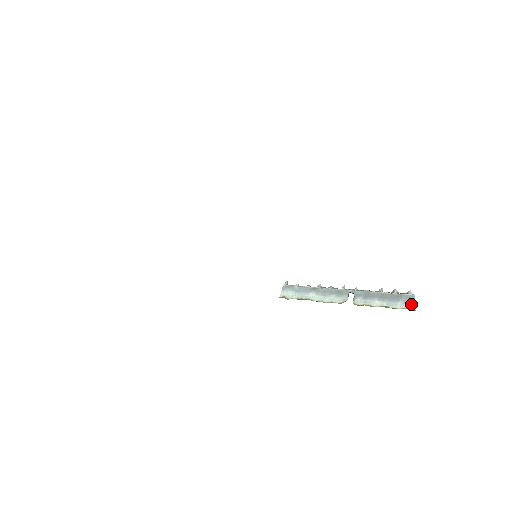
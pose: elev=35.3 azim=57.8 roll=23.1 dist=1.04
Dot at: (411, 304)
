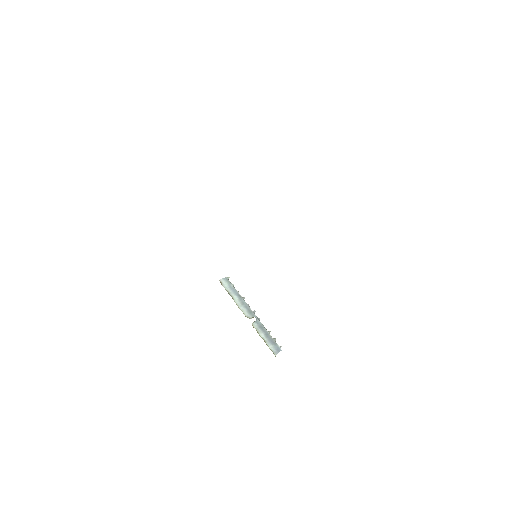
Dot at: (276, 352)
